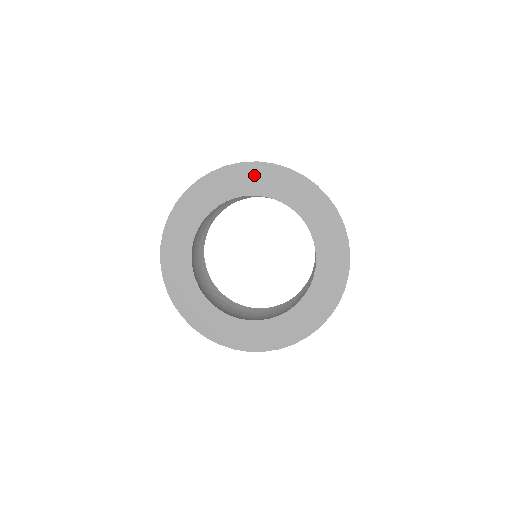
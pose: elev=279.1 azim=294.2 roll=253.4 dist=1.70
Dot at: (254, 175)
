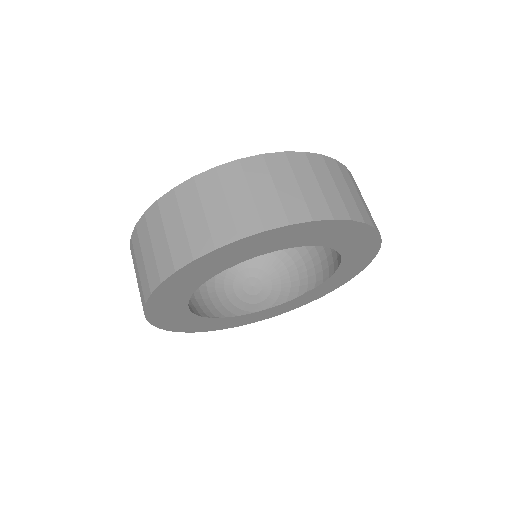
Dot at: (203, 267)
